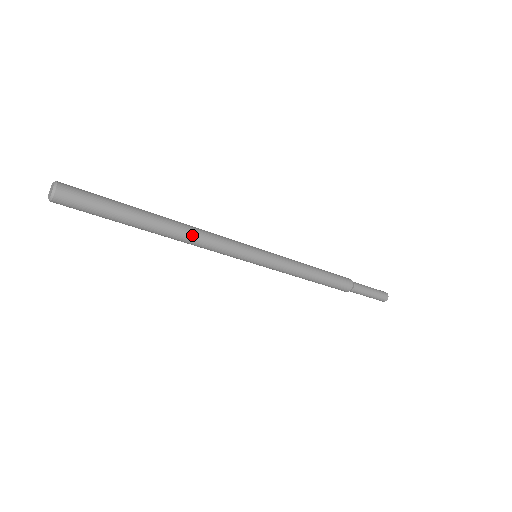
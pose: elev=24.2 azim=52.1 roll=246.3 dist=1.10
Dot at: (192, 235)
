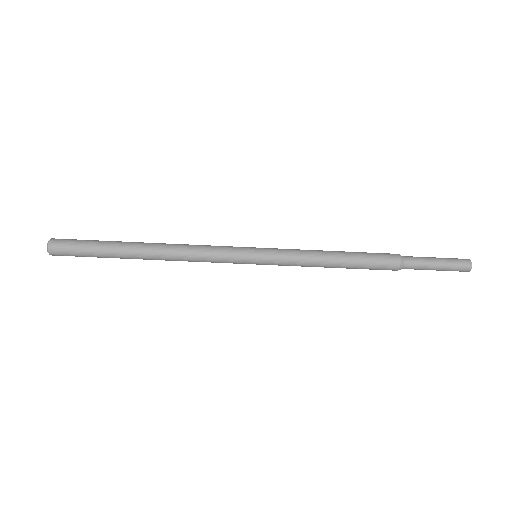
Dot at: (173, 253)
